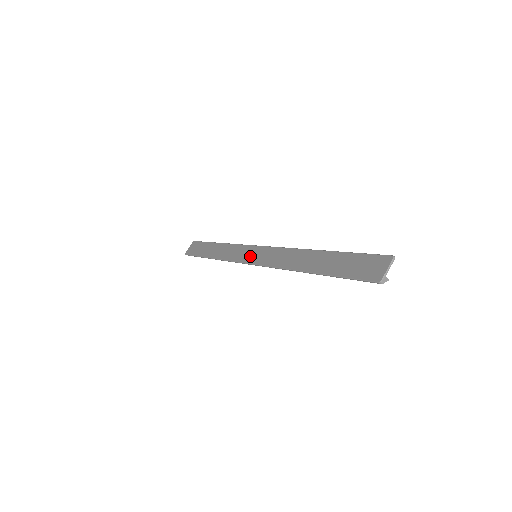
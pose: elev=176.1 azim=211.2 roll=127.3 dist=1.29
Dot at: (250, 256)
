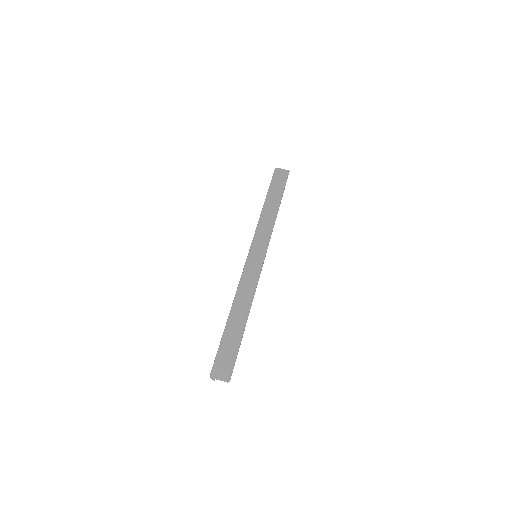
Dot at: (256, 250)
